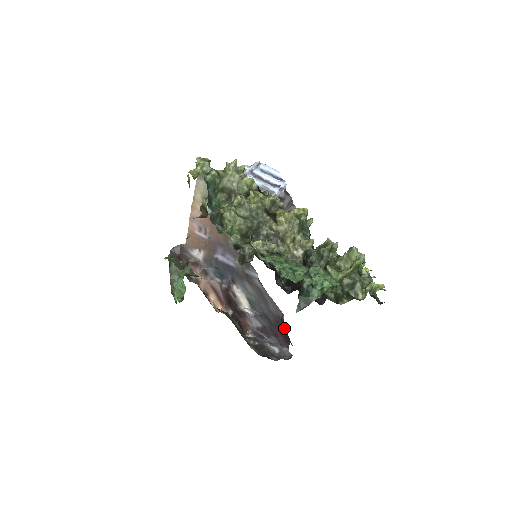
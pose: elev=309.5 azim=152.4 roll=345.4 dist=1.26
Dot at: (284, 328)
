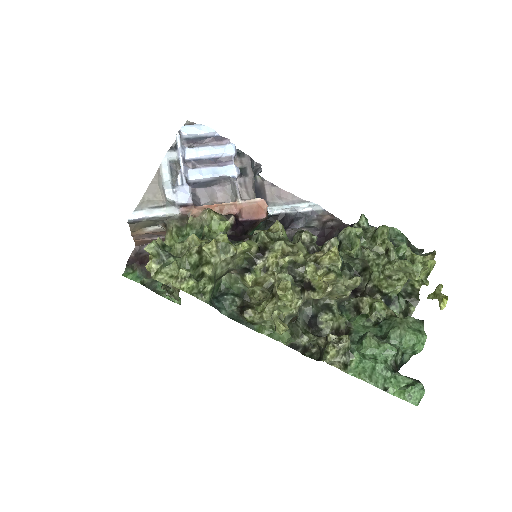
Dot at: occluded
